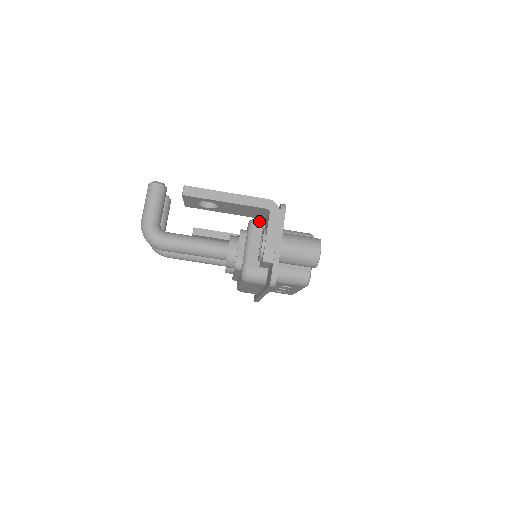
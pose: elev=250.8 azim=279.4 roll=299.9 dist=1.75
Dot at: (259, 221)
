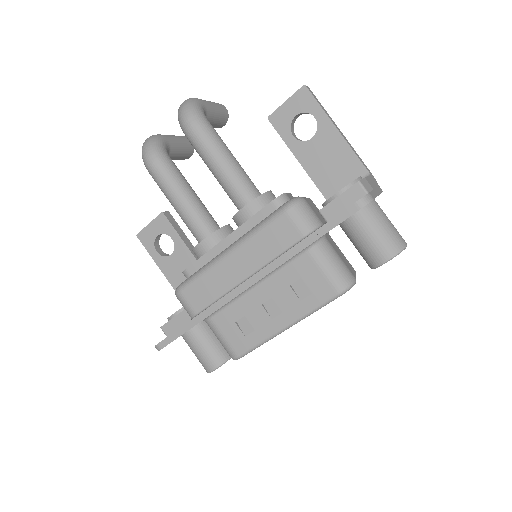
Dot at: occluded
